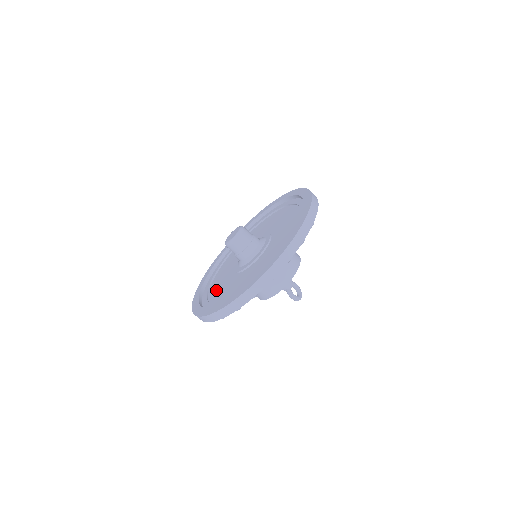
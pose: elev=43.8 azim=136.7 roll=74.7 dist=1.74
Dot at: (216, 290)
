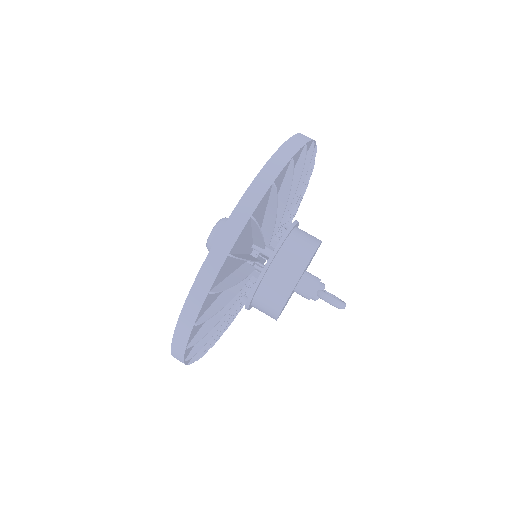
Dot at: occluded
